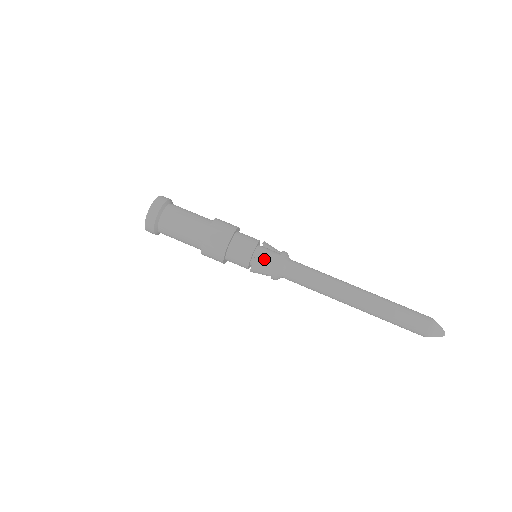
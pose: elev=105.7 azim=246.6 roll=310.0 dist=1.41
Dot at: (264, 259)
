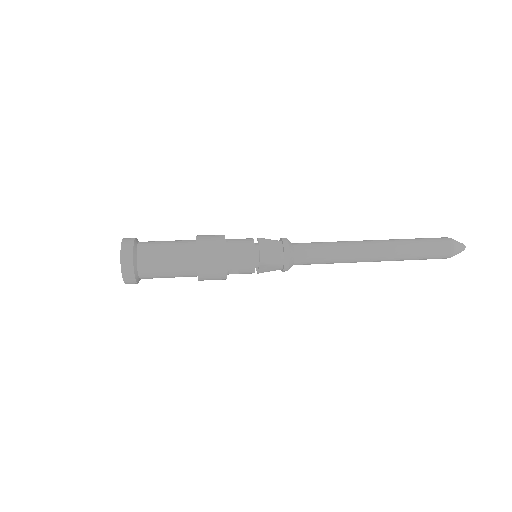
Dot at: (267, 239)
